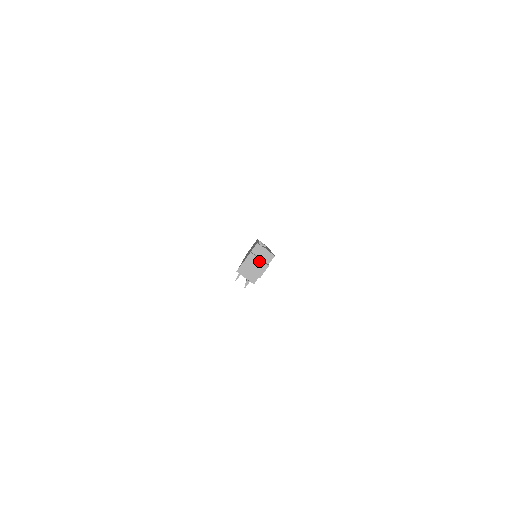
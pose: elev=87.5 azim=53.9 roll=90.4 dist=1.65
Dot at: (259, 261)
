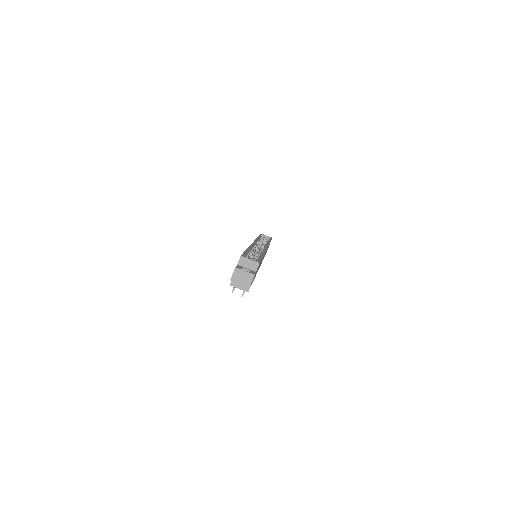
Dot at: (245, 273)
